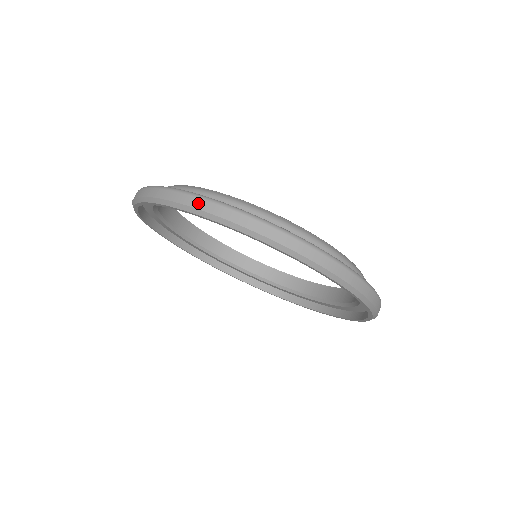
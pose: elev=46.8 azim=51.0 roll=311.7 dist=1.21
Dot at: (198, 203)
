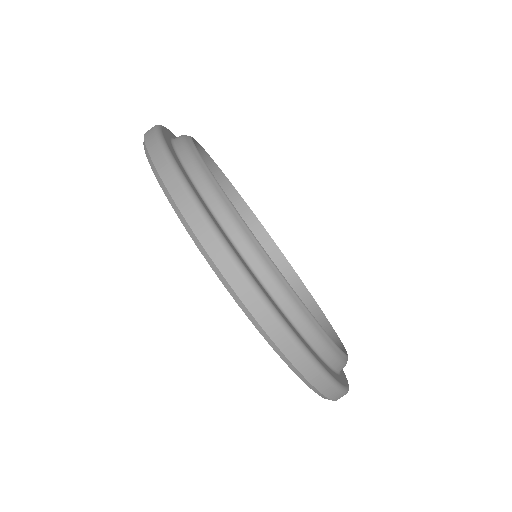
Dot at: (179, 195)
